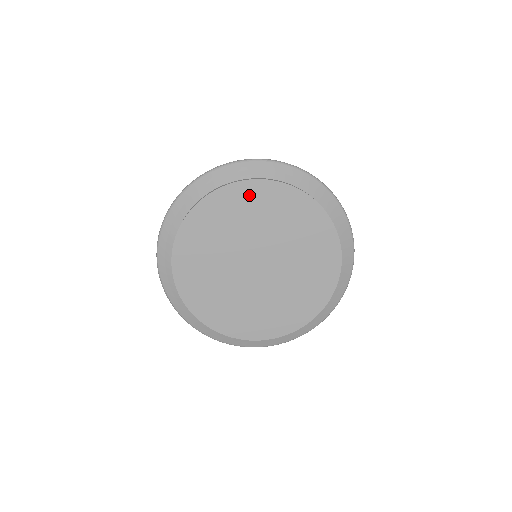
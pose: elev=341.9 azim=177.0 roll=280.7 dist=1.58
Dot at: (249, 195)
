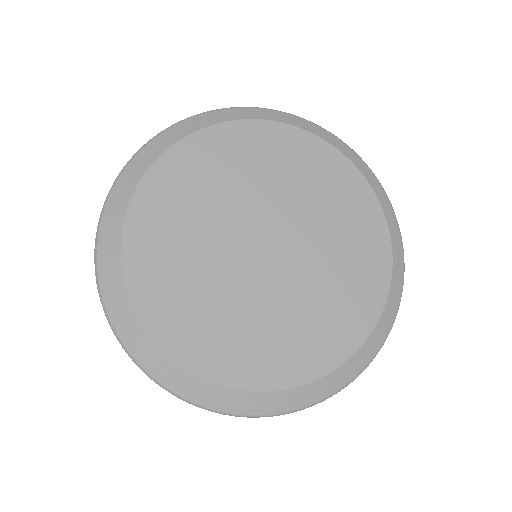
Dot at: (300, 150)
